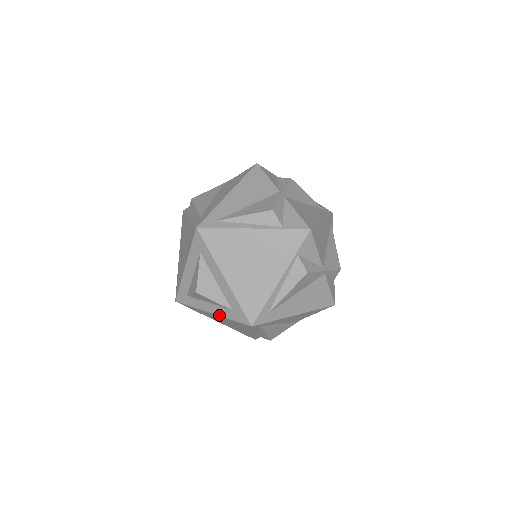
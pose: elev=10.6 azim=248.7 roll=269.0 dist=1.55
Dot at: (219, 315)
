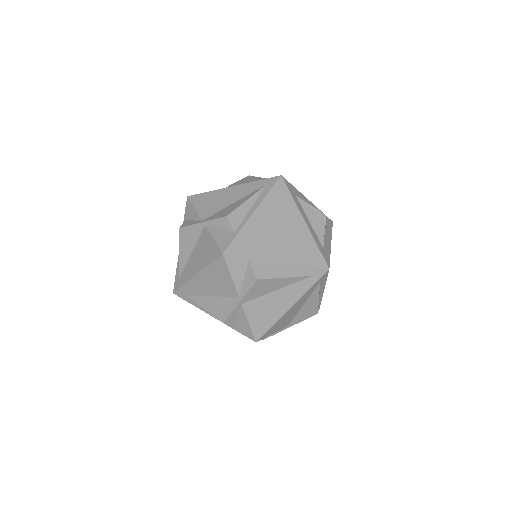
Dot at: occluded
